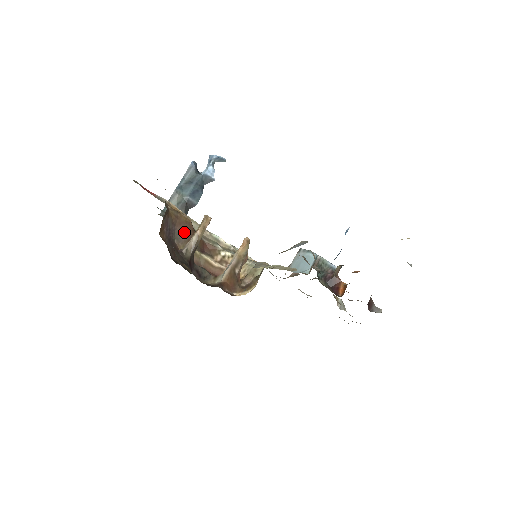
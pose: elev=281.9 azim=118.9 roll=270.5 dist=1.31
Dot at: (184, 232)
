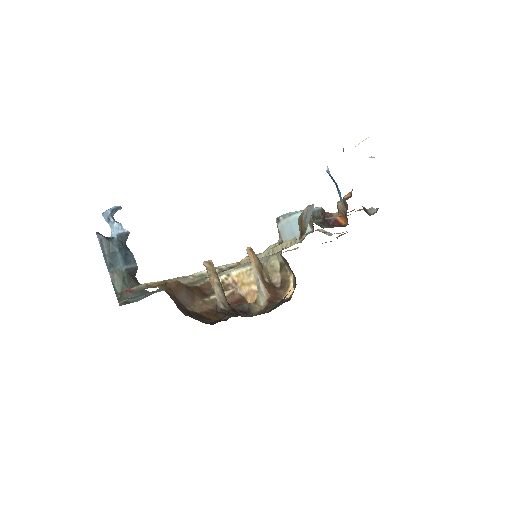
Dot at: (184, 295)
